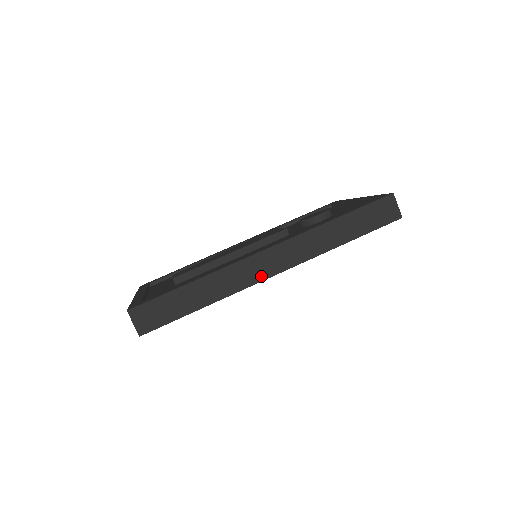
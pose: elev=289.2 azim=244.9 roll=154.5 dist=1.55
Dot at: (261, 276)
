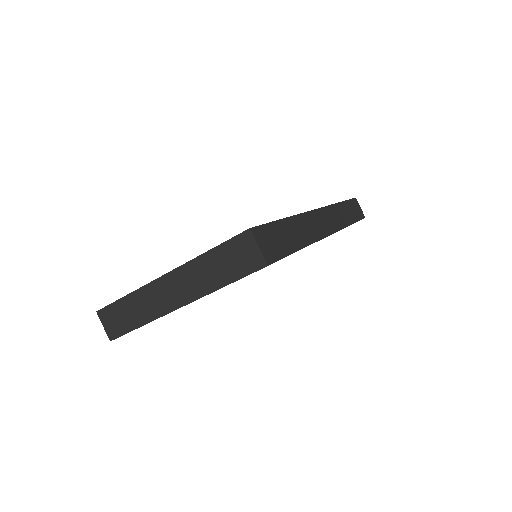
Dot at: (324, 232)
